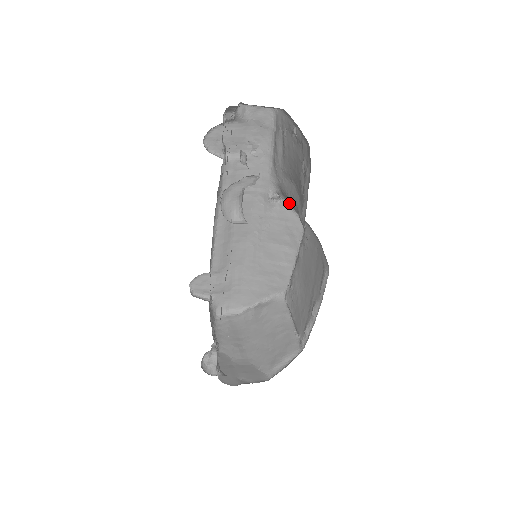
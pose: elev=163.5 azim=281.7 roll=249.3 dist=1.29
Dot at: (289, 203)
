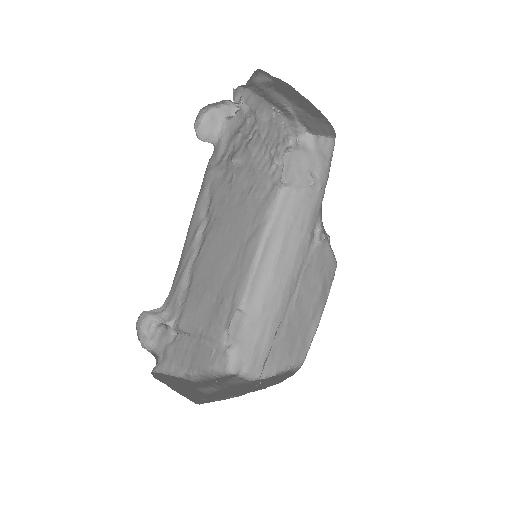
Dot at: occluded
